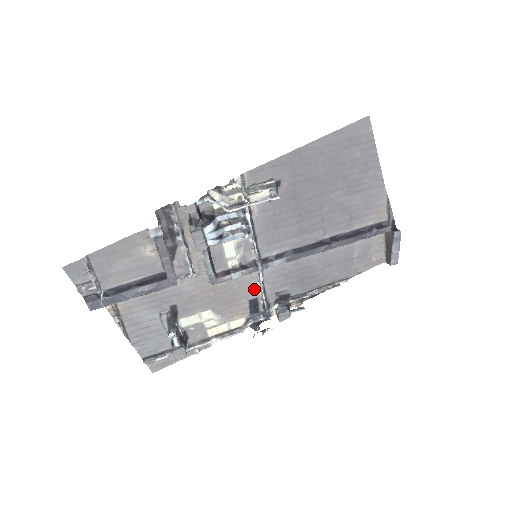
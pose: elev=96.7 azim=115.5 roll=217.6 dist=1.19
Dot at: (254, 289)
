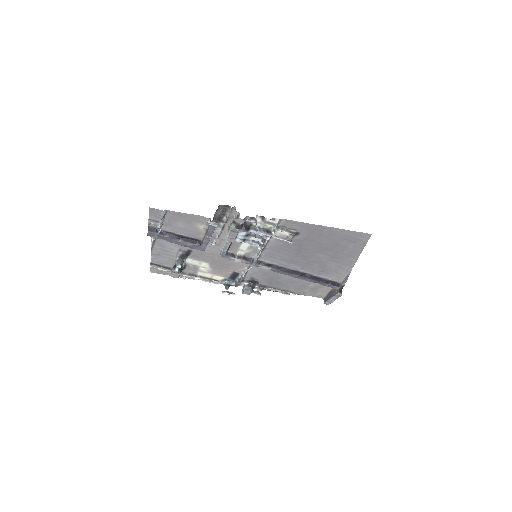
Dot at: (241, 269)
